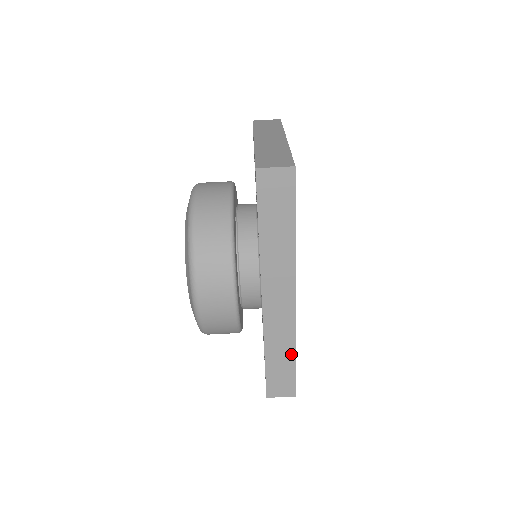
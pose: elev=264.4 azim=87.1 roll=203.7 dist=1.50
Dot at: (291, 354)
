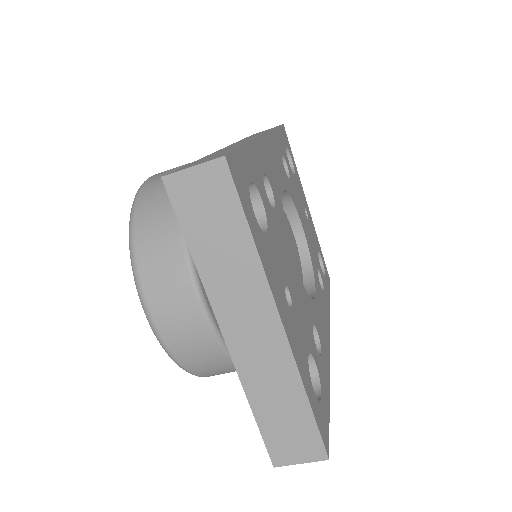
Dot at: occluded
